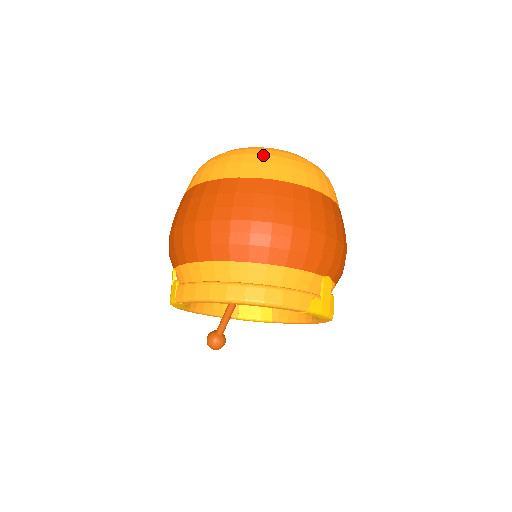
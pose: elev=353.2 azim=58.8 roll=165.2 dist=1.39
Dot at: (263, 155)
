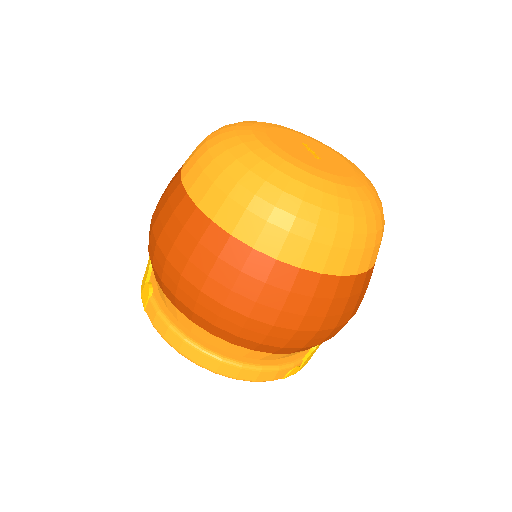
Dot at: (300, 219)
